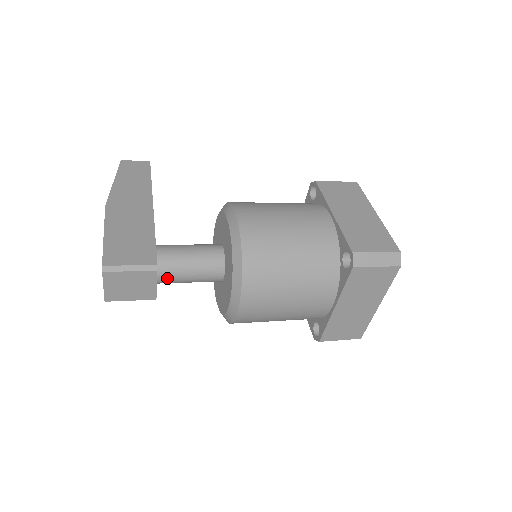
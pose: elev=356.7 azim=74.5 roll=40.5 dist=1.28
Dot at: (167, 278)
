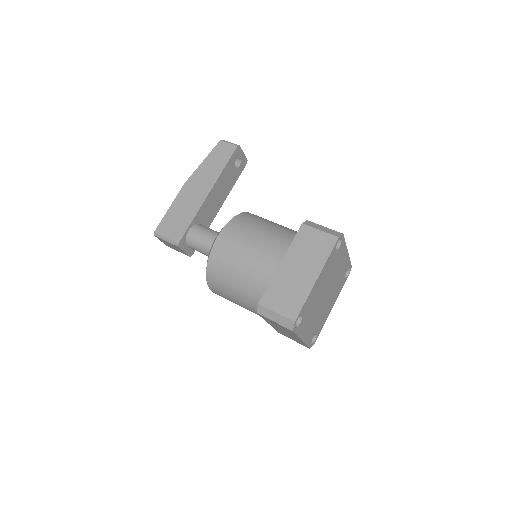
Dot at: (193, 249)
